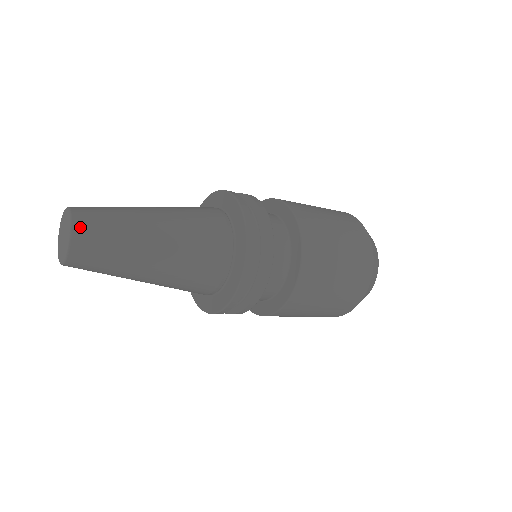
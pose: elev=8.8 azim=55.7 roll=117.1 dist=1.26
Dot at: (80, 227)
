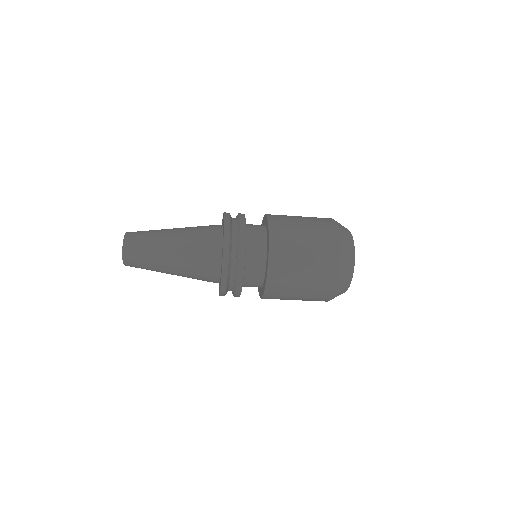
Dot at: (130, 233)
